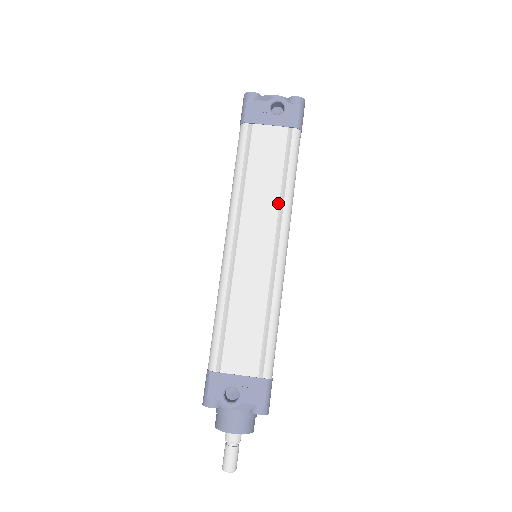
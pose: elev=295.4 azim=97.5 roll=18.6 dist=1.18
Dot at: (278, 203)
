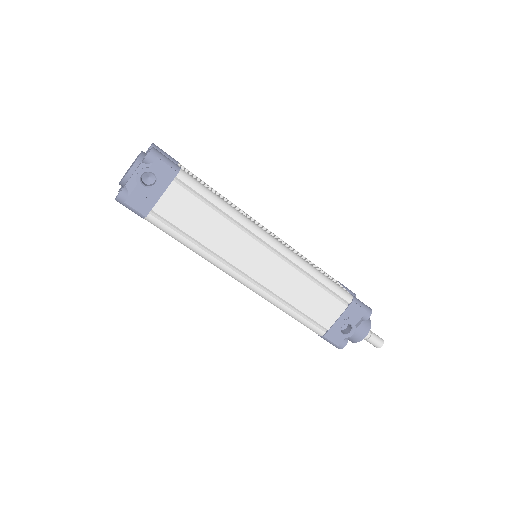
Dot at: (235, 227)
